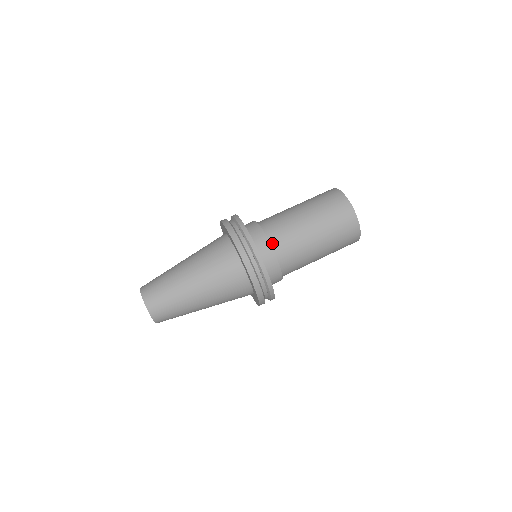
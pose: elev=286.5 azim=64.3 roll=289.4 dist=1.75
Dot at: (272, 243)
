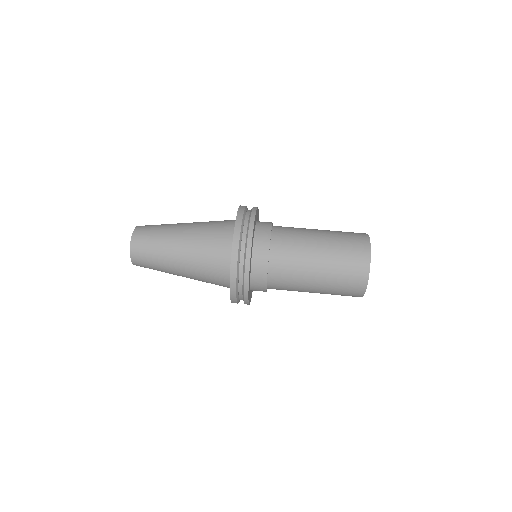
Dot at: (273, 236)
